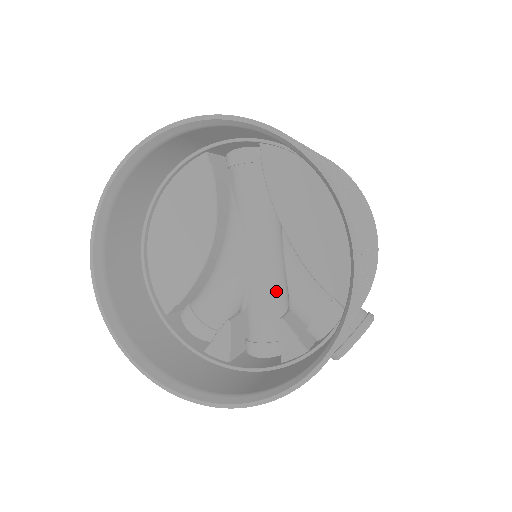
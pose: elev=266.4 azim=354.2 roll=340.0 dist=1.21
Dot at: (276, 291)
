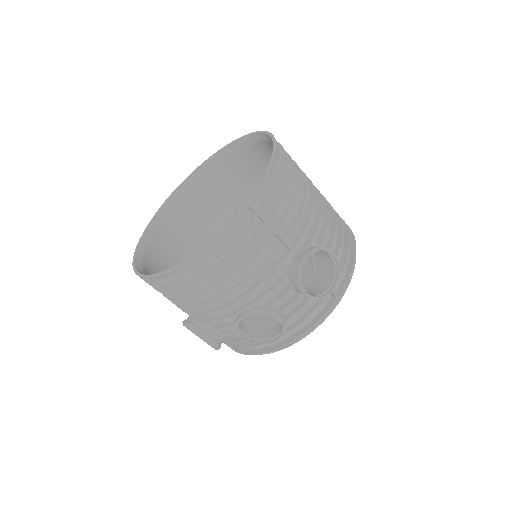
Dot at: occluded
